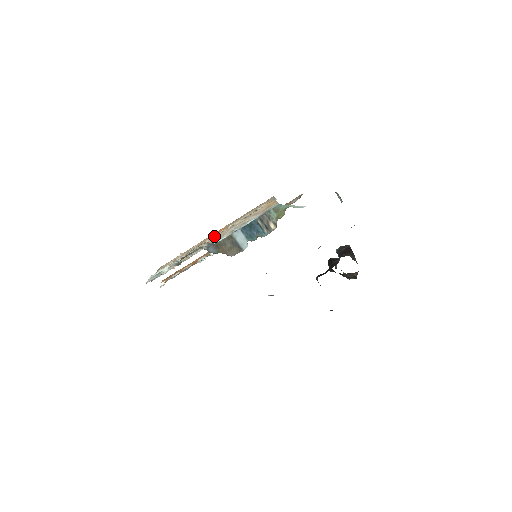
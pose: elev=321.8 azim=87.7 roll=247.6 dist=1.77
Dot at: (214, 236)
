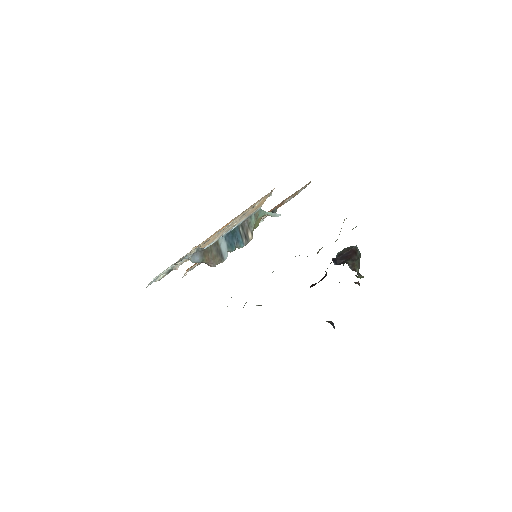
Dot at: (216, 233)
